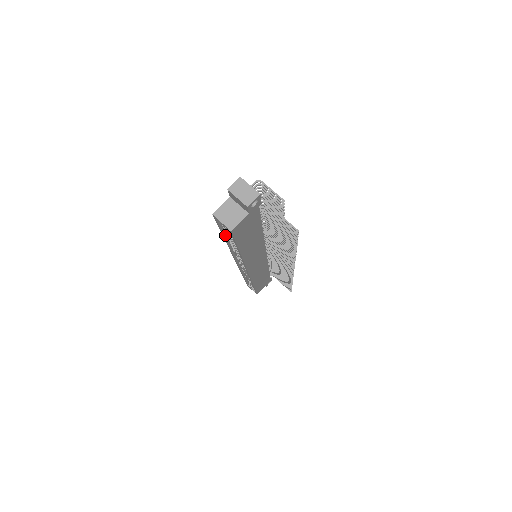
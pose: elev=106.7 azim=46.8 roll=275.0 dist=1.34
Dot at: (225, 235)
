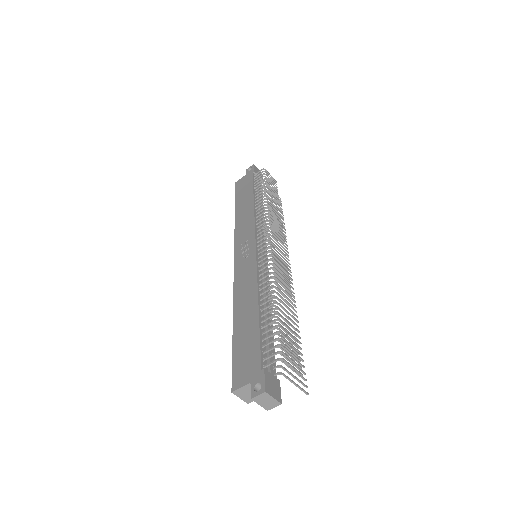
Dot at: (235, 338)
